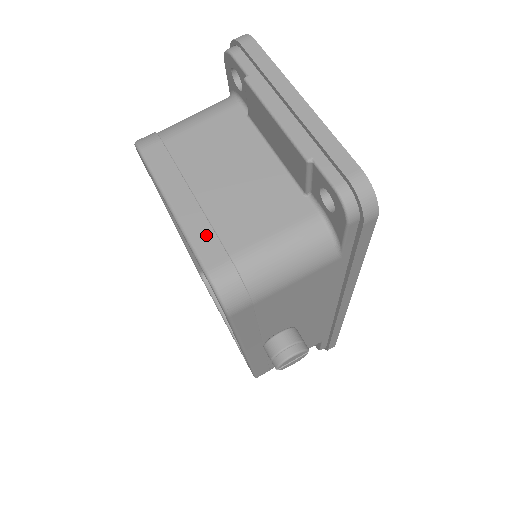
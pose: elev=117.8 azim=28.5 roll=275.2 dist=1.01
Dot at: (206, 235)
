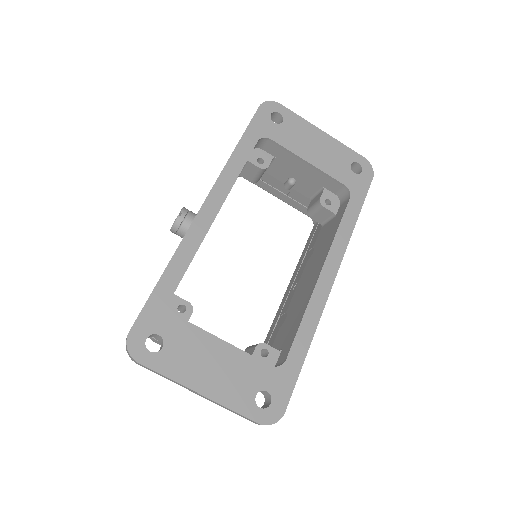
Dot at: occluded
